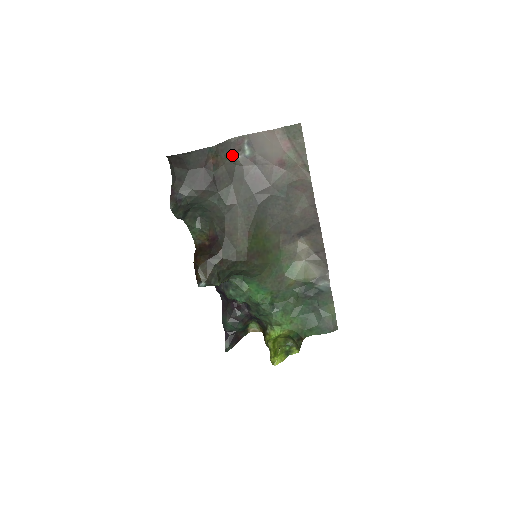
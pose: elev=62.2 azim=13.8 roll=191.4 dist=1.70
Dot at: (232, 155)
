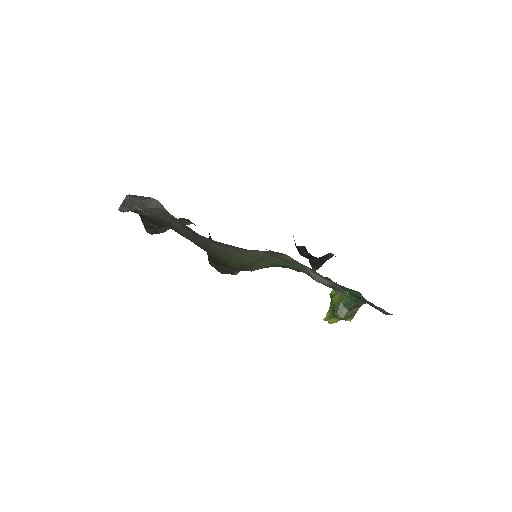
Dot at: (146, 201)
